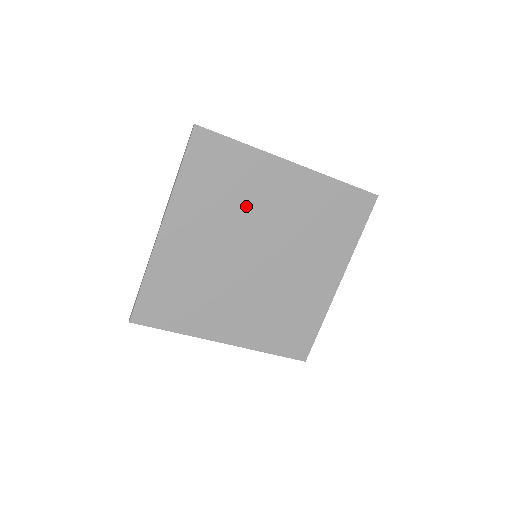
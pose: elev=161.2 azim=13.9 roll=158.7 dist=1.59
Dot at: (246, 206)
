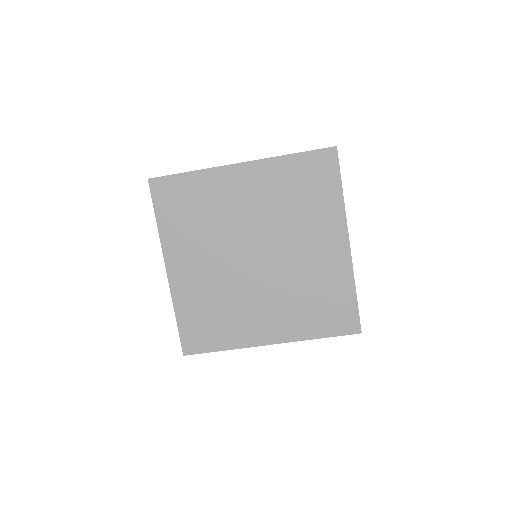
Dot at: (222, 219)
